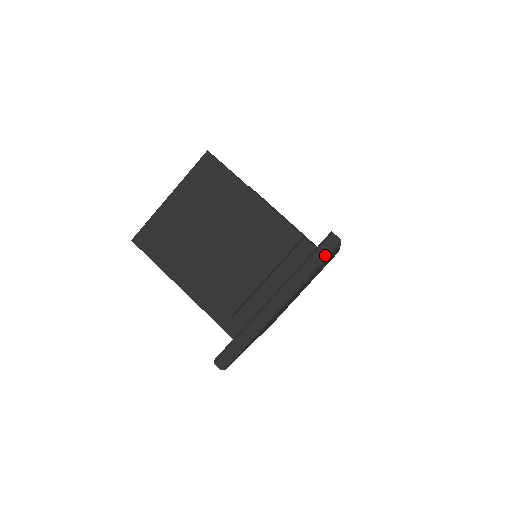
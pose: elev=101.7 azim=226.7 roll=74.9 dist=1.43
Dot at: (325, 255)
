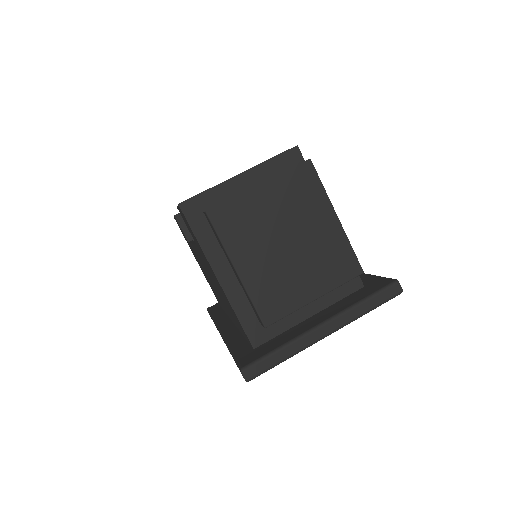
Dot at: (385, 300)
